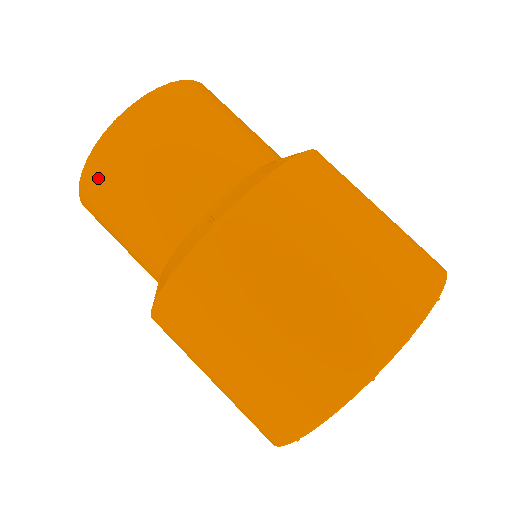
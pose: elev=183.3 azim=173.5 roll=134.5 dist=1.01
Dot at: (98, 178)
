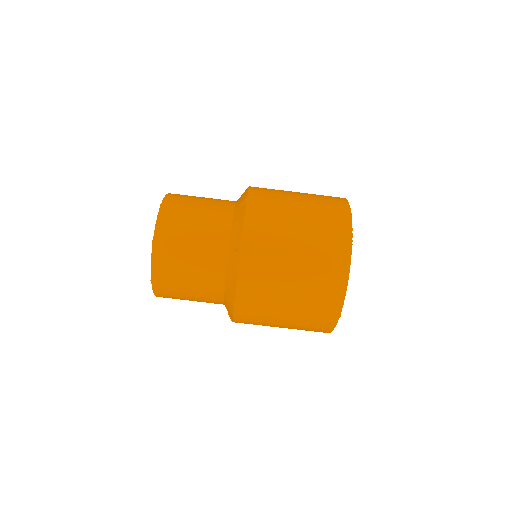
Dot at: (166, 297)
